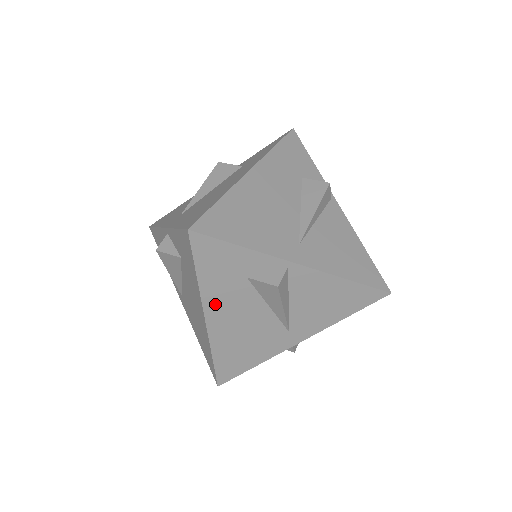
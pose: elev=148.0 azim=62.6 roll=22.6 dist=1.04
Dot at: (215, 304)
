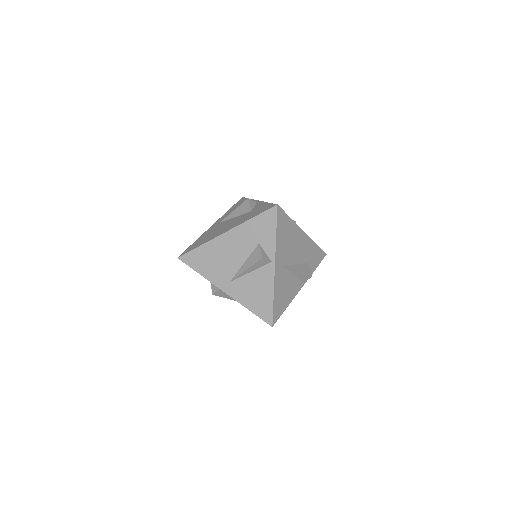
Dot at: occluded
